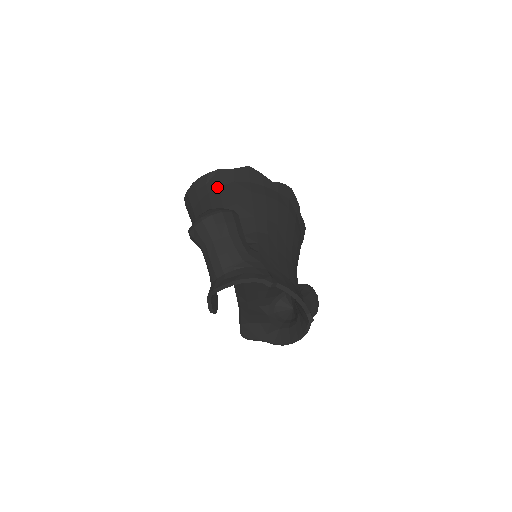
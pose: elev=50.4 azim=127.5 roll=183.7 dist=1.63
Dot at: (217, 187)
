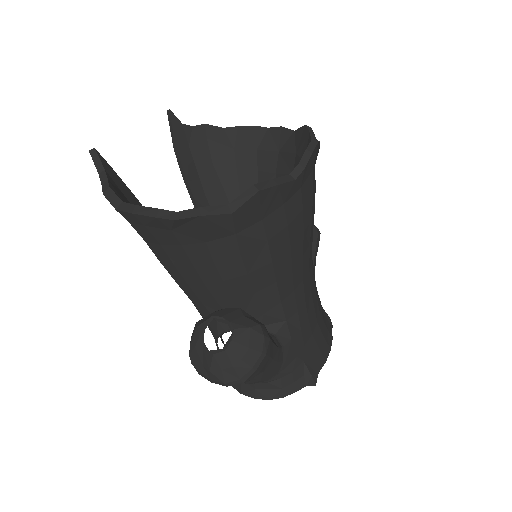
Dot at: (200, 242)
